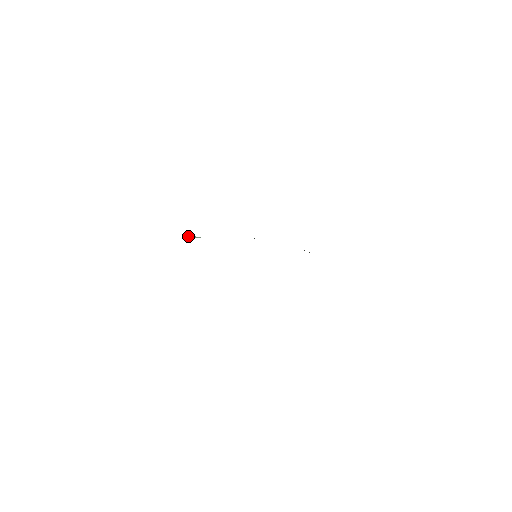
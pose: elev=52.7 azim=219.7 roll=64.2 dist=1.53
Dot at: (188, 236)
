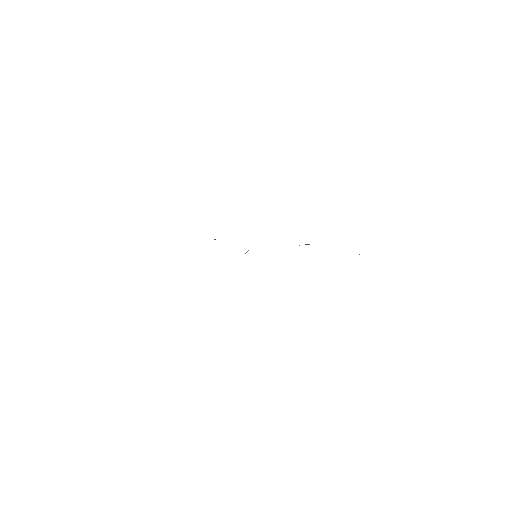
Dot at: occluded
